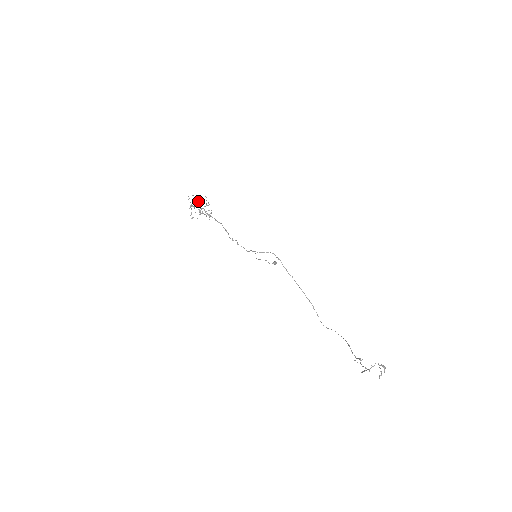
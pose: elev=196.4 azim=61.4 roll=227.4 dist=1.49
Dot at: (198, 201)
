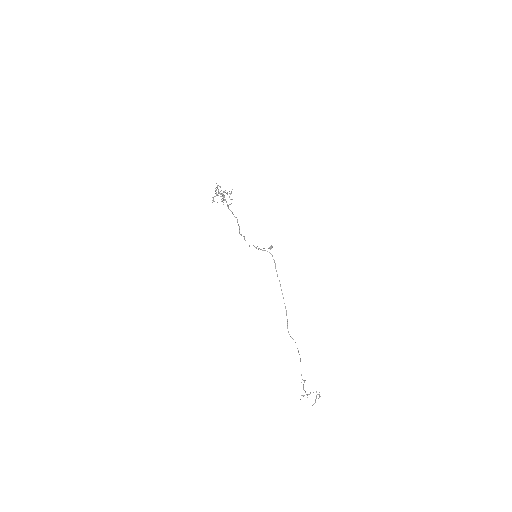
Dot at: occluded
